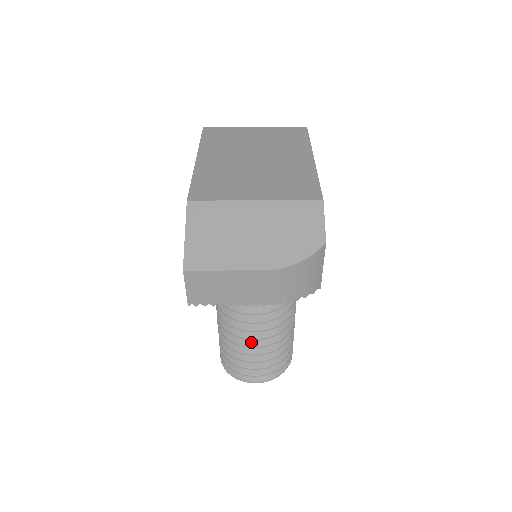
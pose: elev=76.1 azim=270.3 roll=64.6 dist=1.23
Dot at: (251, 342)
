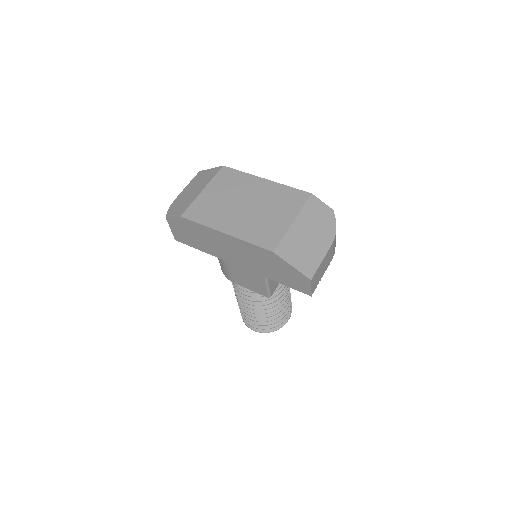
Dot at: occluded
